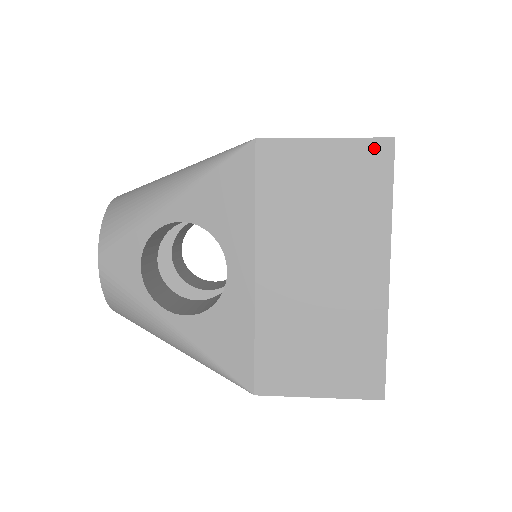
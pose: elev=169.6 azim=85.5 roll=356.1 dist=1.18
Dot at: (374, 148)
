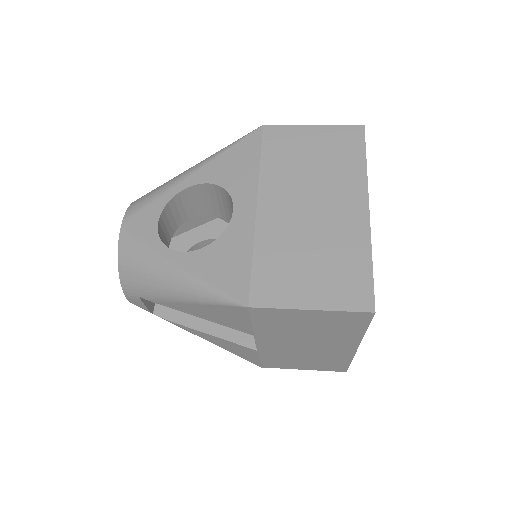
Dot at: (350, 131)
